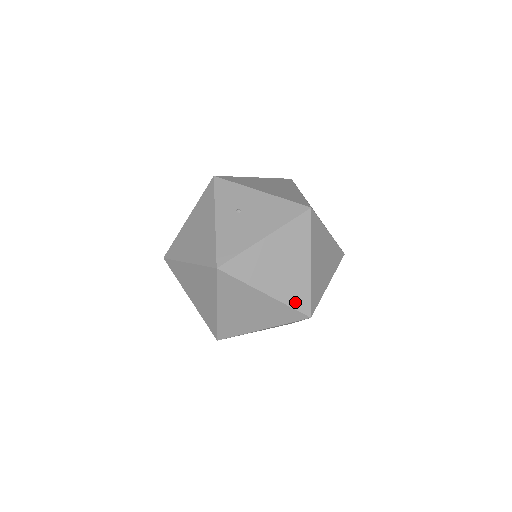
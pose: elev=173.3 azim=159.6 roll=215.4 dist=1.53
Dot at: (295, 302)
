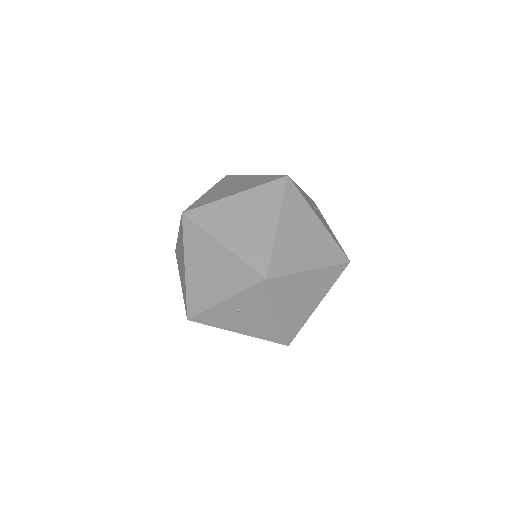
Dot at: (277, 258)
